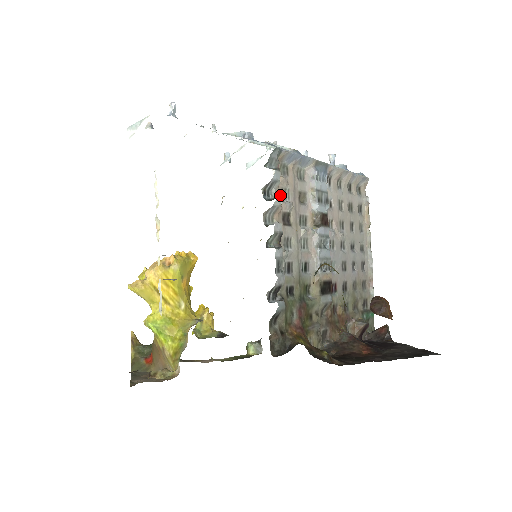
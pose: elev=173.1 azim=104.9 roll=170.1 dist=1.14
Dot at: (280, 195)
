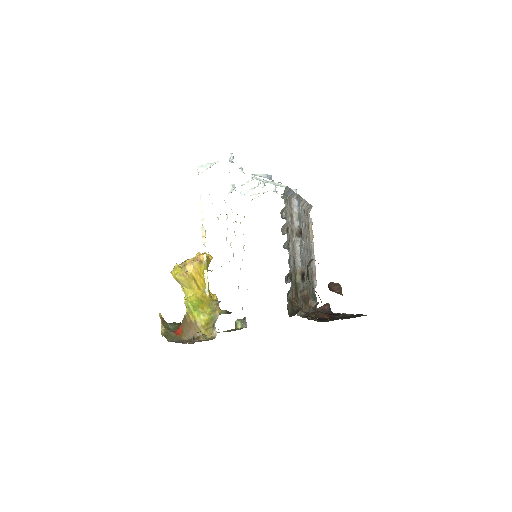
Dot at: occluded
